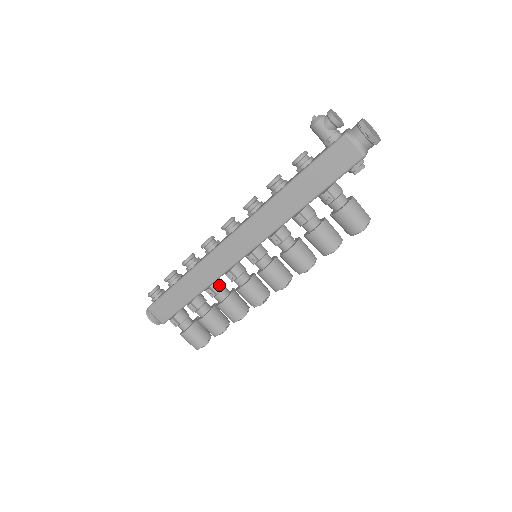
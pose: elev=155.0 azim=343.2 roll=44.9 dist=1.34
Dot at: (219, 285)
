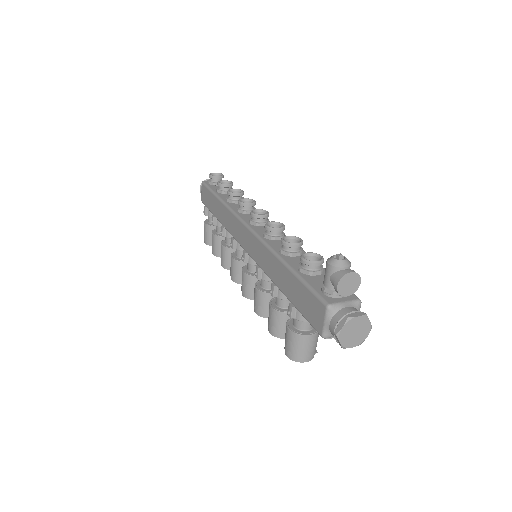
Dot at: occluded
